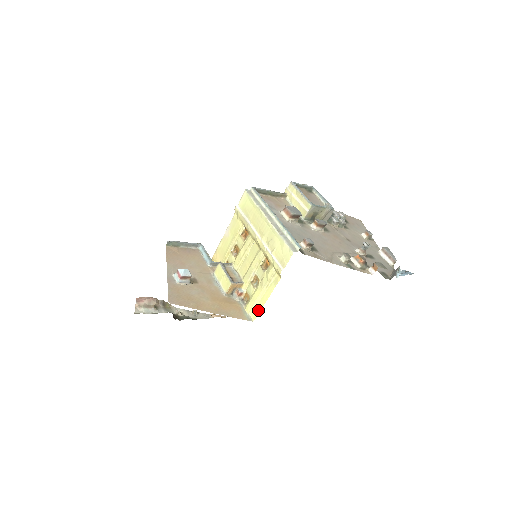
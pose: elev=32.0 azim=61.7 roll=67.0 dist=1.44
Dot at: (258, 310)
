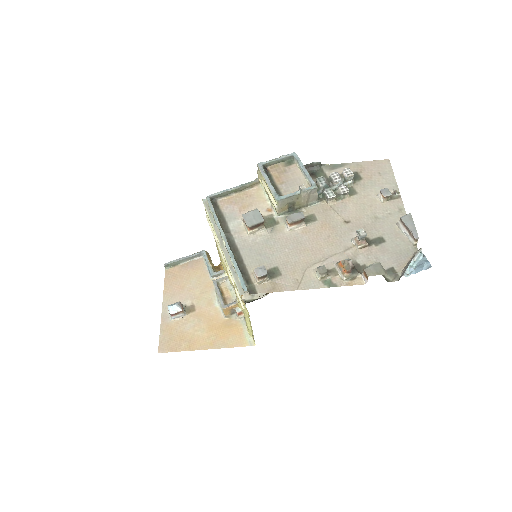
Dot at: (253, 336)
